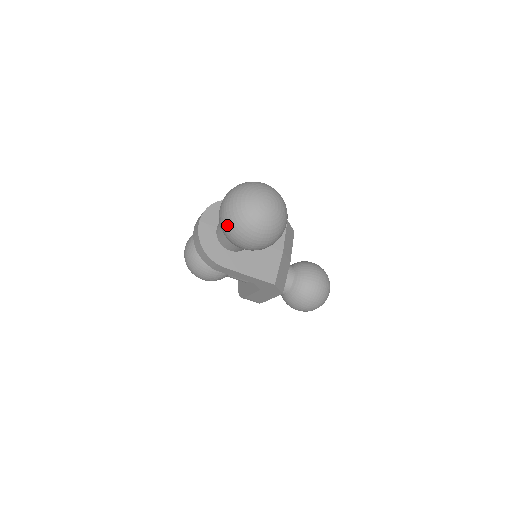
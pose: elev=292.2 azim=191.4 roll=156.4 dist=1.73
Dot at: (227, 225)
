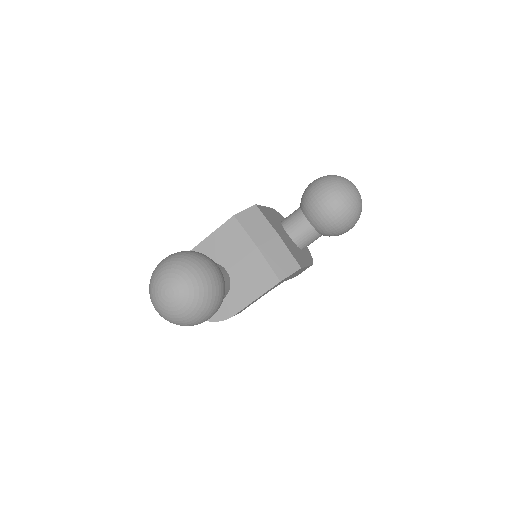
Dot at: occluded
